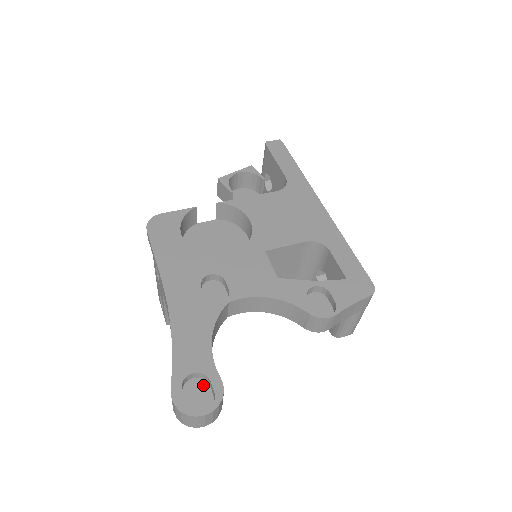
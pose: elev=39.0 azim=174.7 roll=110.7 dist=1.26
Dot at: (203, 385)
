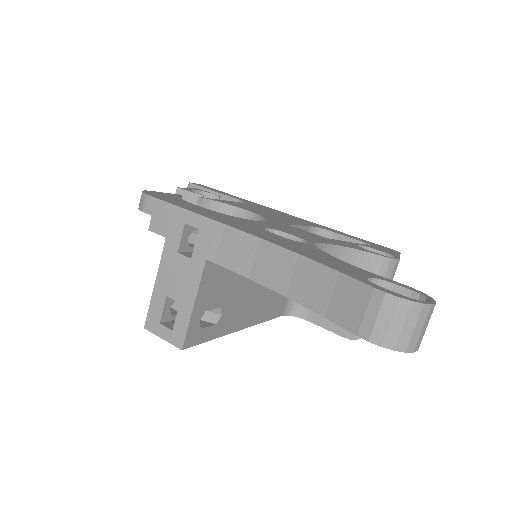
Dot at: occluded
